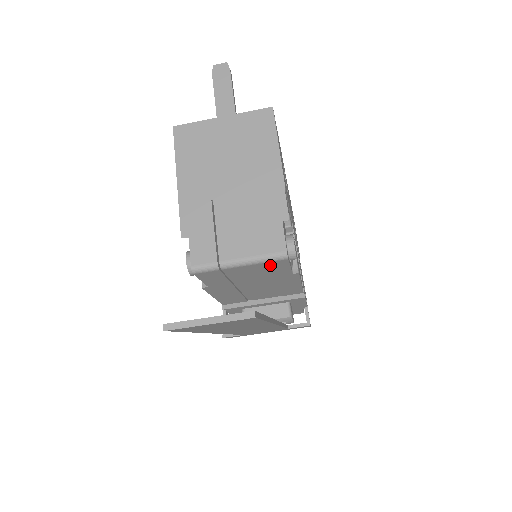
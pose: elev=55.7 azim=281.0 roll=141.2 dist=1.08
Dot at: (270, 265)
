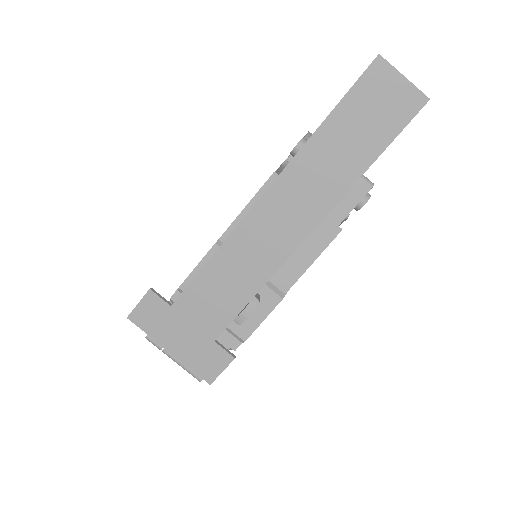
Dot at: (353, 185)
